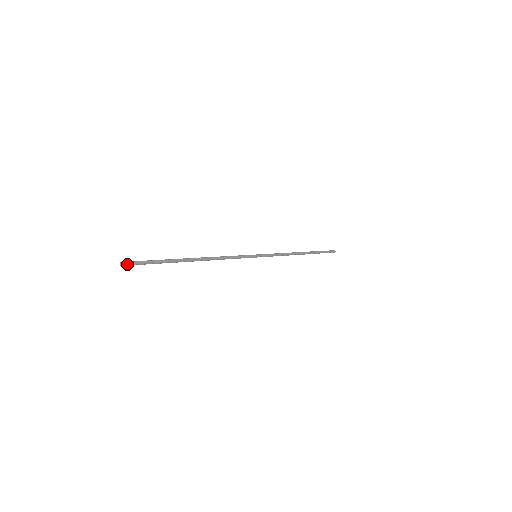
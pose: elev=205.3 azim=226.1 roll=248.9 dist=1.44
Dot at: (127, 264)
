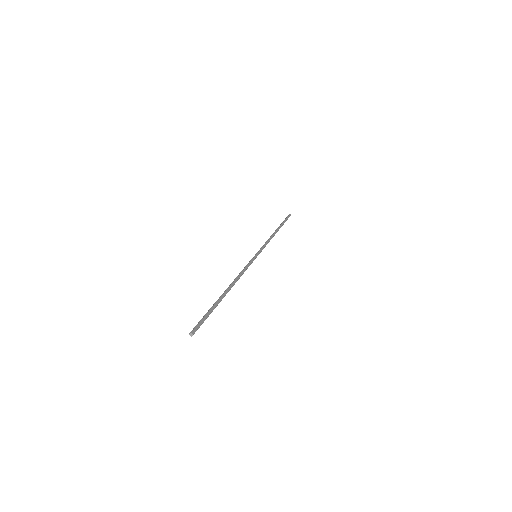
Dot at: (195, 331)
